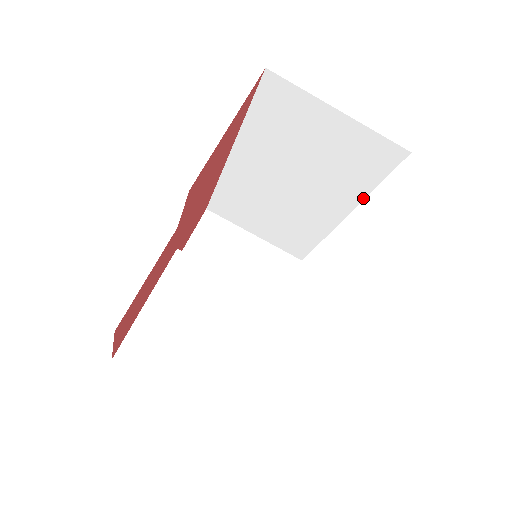
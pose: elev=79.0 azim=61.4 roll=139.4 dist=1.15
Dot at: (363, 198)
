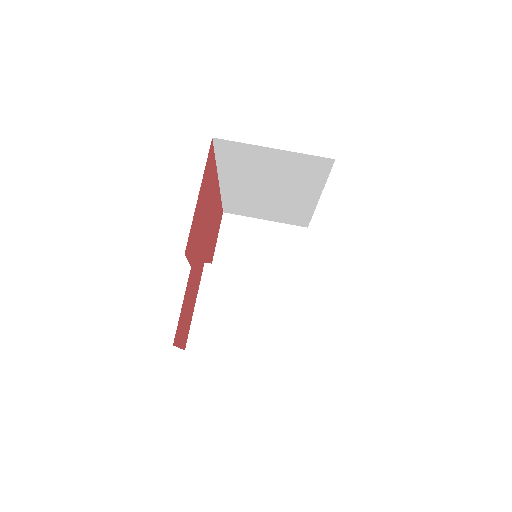
Dot at: (323, 187)
